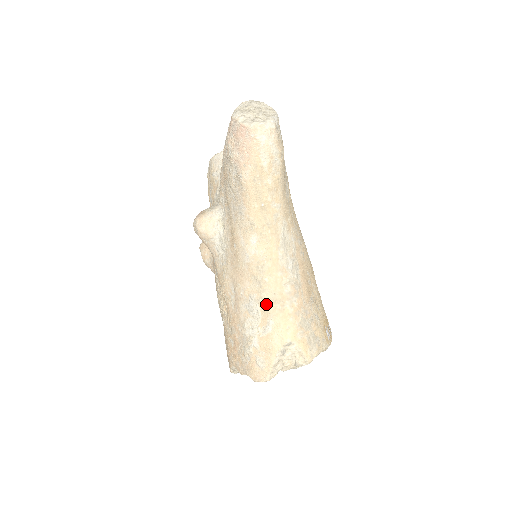
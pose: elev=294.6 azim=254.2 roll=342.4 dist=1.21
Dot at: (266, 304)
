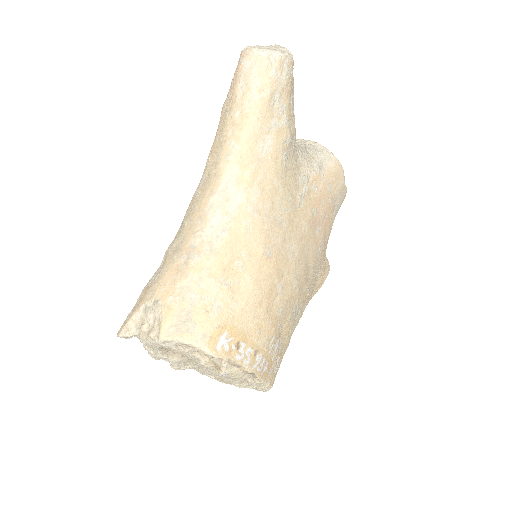
Dot at: (170, 250)
